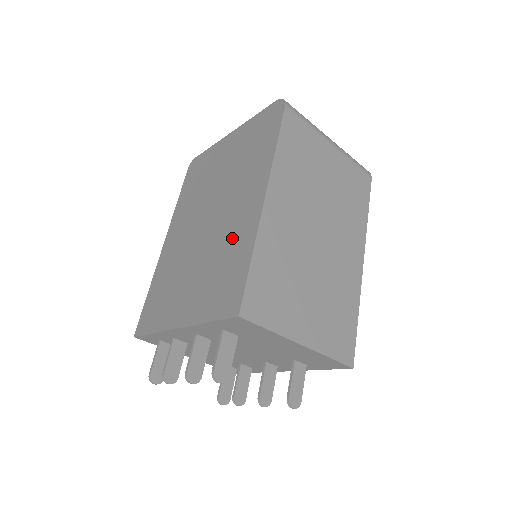
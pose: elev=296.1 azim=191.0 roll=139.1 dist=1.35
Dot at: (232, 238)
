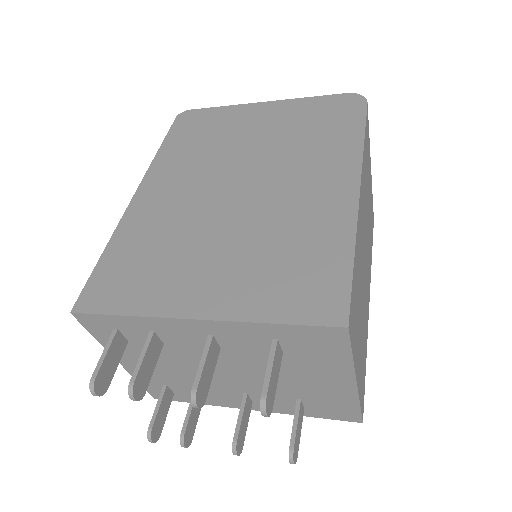
Dot at: (303, 222)
